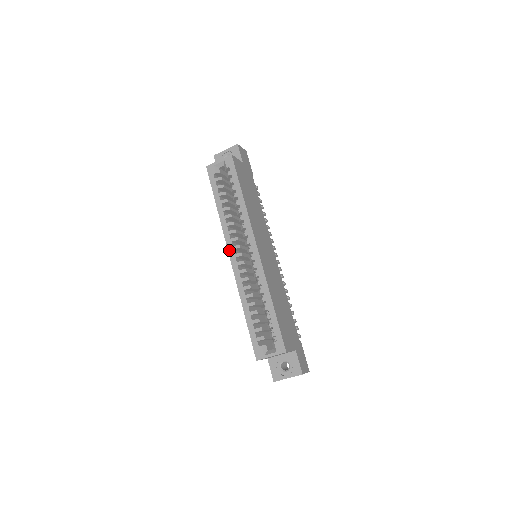
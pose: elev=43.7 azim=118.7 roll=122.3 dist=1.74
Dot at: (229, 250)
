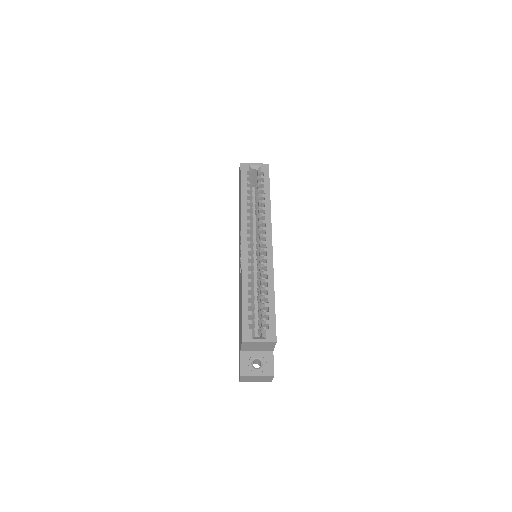
Dot at: (243, 235)
